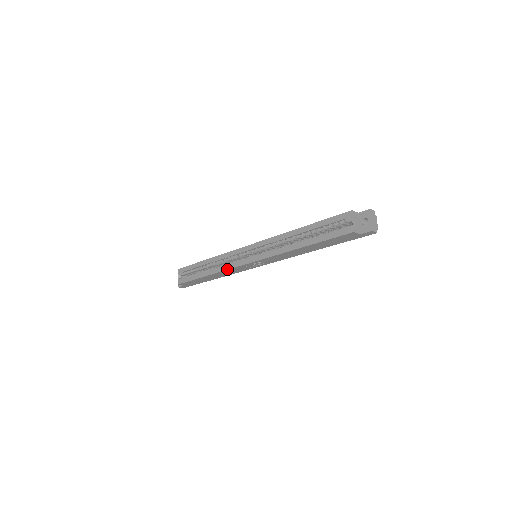
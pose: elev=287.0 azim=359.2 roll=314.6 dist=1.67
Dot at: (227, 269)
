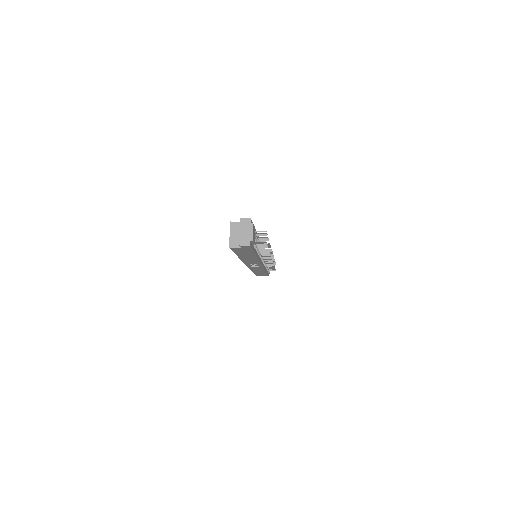
Dot at: (249, 268)
